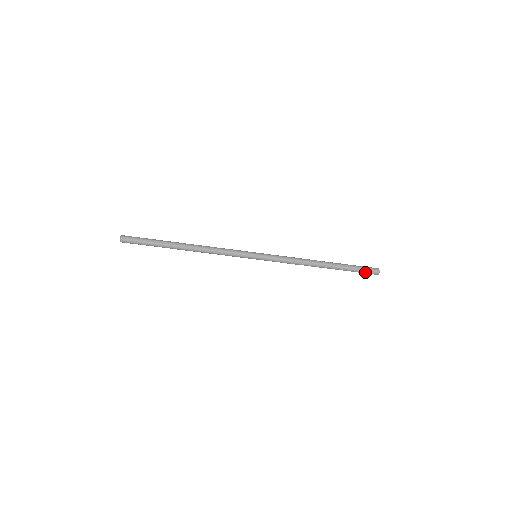
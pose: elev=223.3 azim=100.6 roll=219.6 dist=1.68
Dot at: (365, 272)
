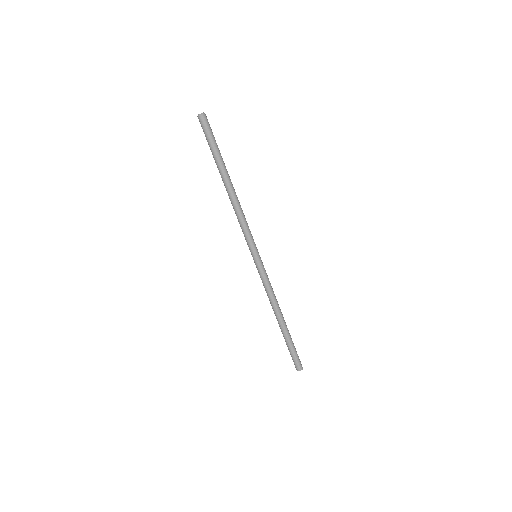
Dot at: (294, 359)
